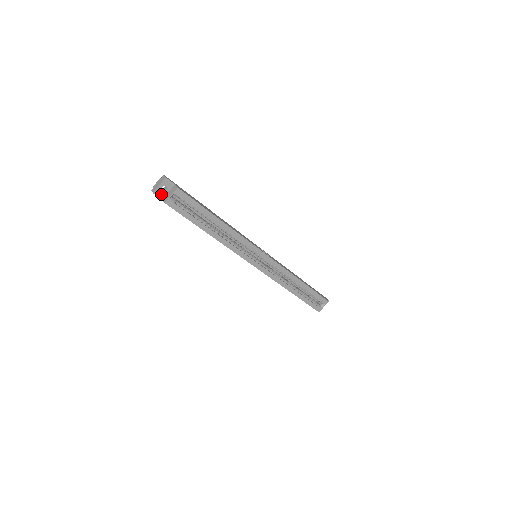
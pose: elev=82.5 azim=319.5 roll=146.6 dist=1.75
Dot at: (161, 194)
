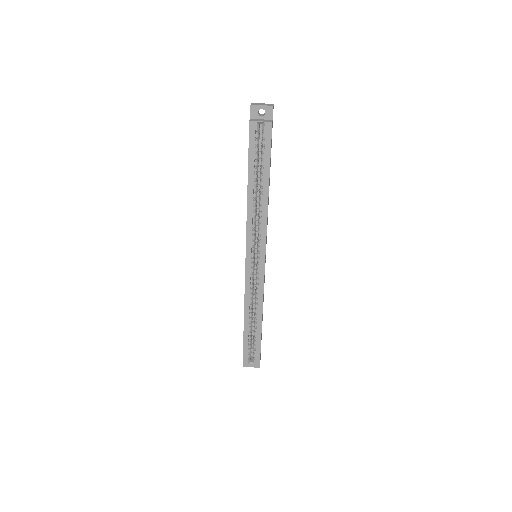
Dot at: (255, 113)
